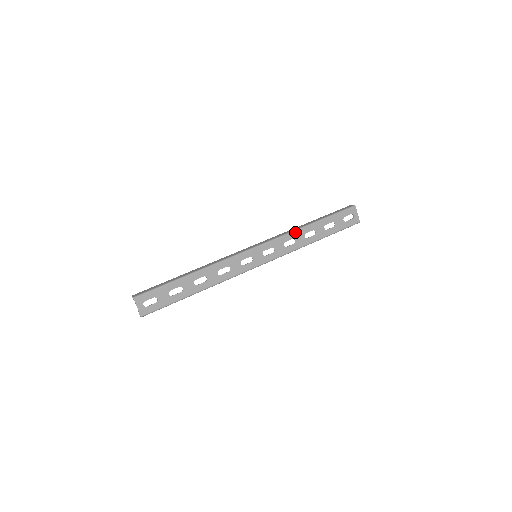
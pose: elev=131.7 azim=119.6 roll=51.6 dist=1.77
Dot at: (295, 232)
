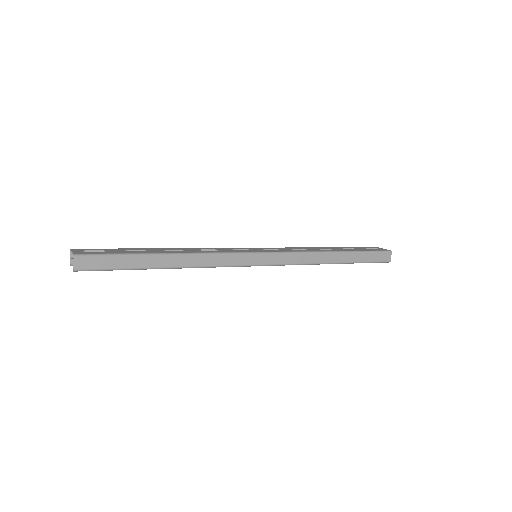
Dot at: occluded
